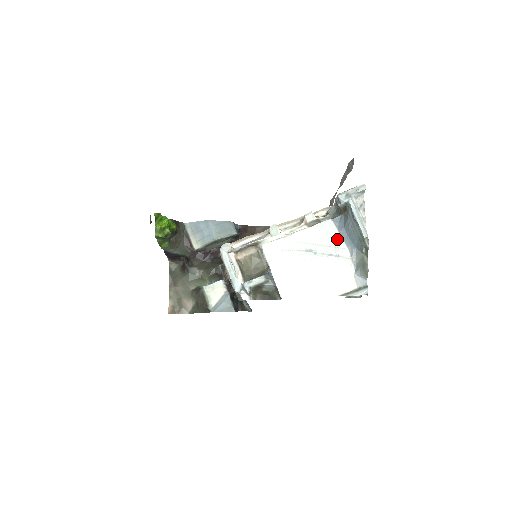
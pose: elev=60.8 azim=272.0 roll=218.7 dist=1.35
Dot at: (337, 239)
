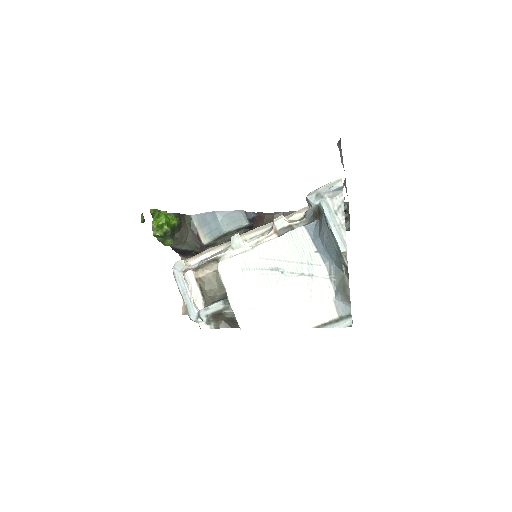
Dot at: (311, 253)
